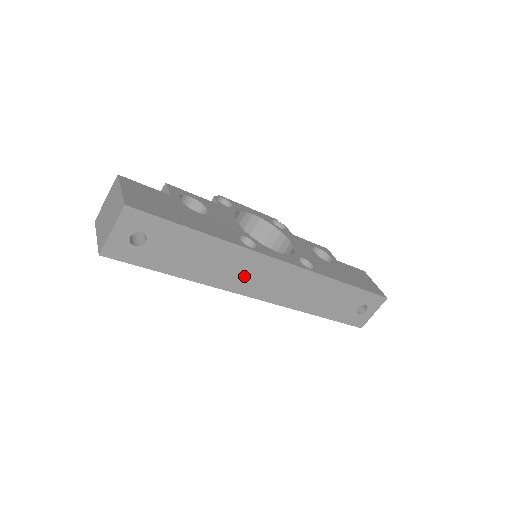
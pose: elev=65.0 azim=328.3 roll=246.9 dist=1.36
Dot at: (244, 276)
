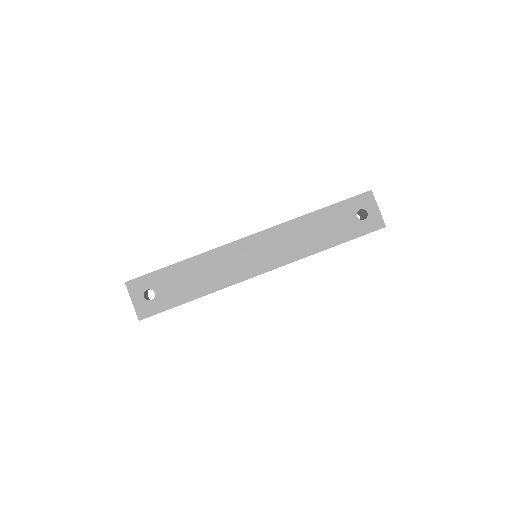
Dot at: (236, 266)
